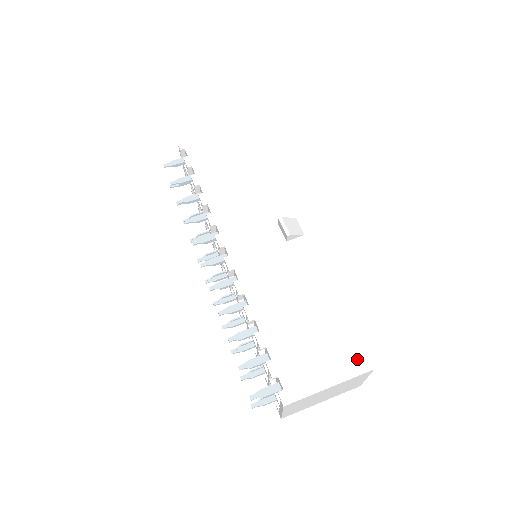
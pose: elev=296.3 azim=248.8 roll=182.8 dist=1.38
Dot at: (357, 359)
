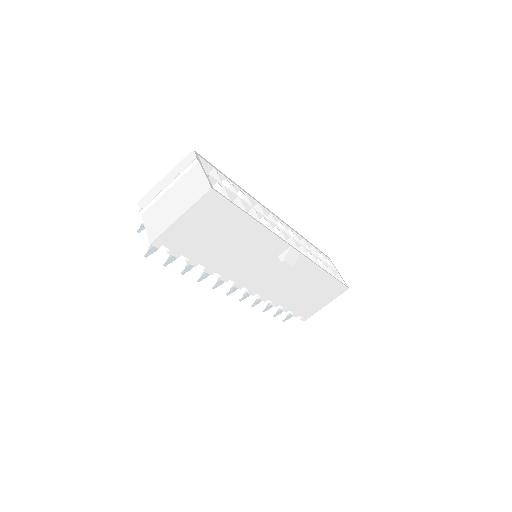
Dot at: (340, 290)
